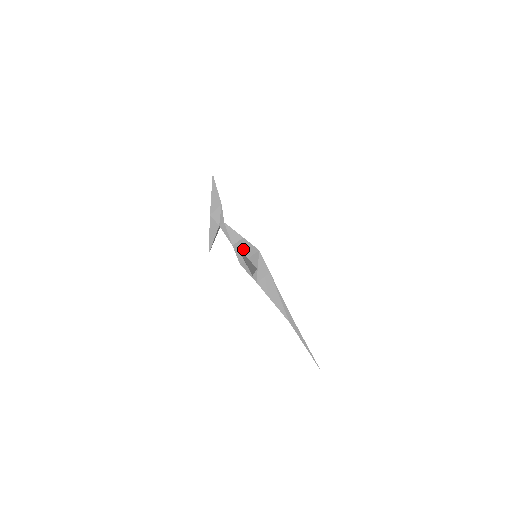
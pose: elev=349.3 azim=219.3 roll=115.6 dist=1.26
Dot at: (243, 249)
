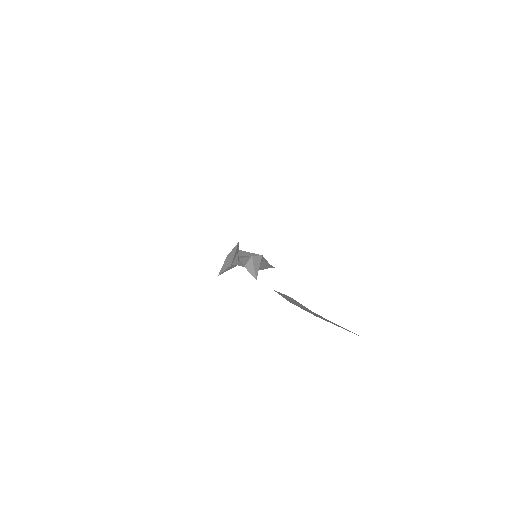
Dot at: (254, 266)
